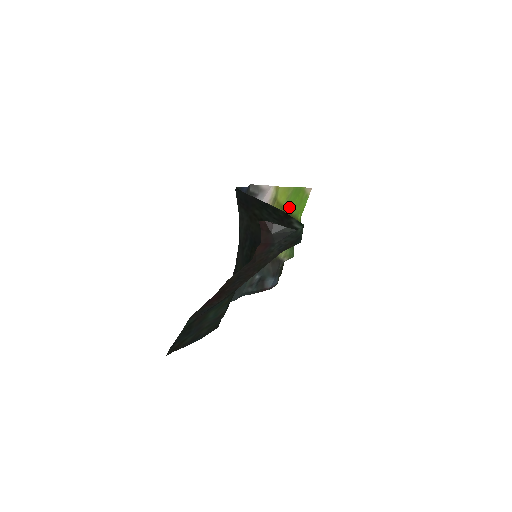
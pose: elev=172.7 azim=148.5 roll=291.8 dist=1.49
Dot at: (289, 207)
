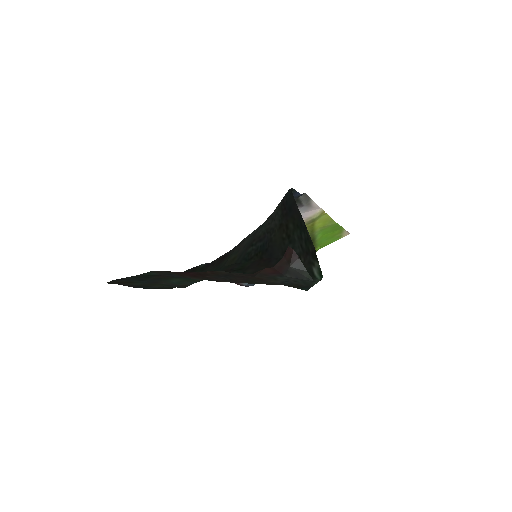
Dot at: (318, 235)
